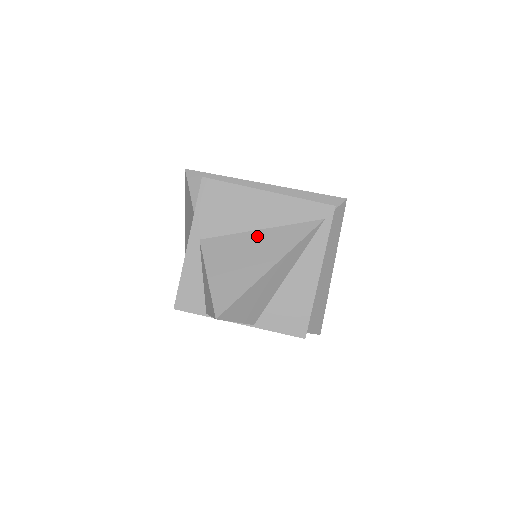
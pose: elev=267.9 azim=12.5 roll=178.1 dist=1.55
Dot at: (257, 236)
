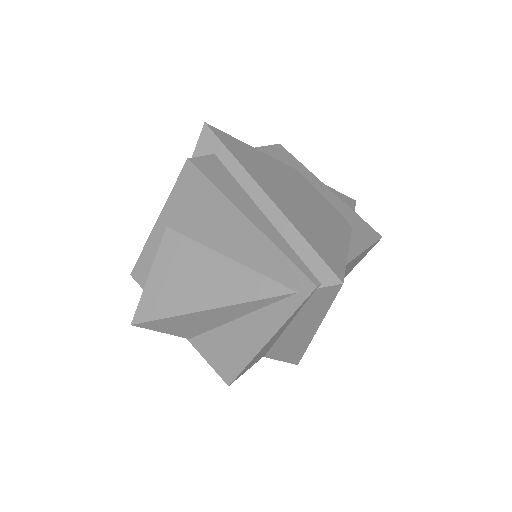
Dot at: (217, 262)
